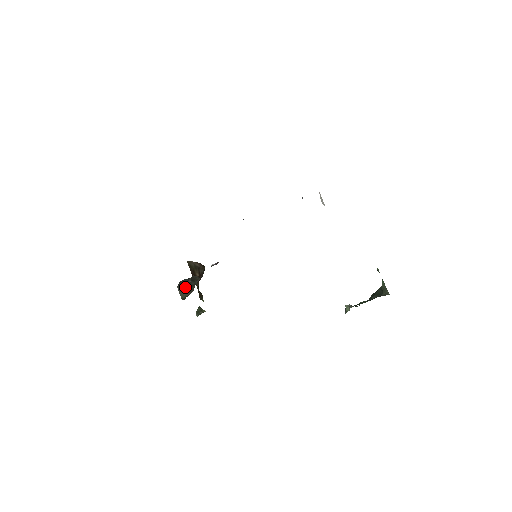
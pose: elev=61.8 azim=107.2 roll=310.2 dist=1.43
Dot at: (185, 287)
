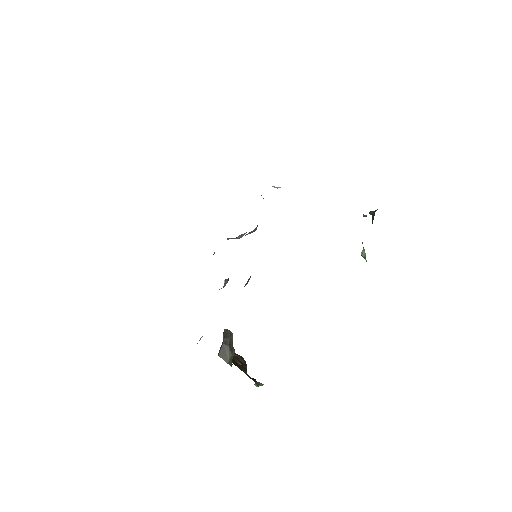
Dot at: (224, 349)
